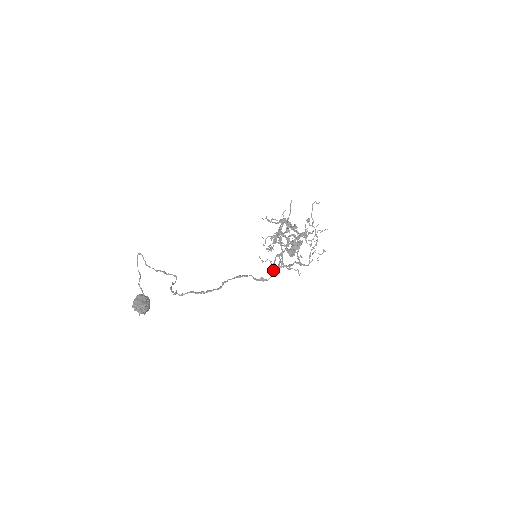
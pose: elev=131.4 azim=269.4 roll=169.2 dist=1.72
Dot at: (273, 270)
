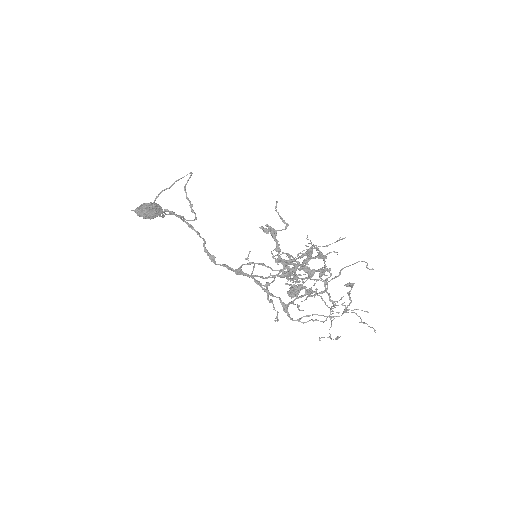
Dot at: (238, 268)
